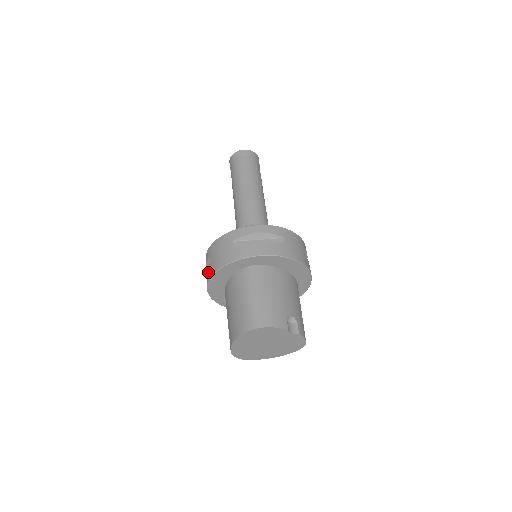
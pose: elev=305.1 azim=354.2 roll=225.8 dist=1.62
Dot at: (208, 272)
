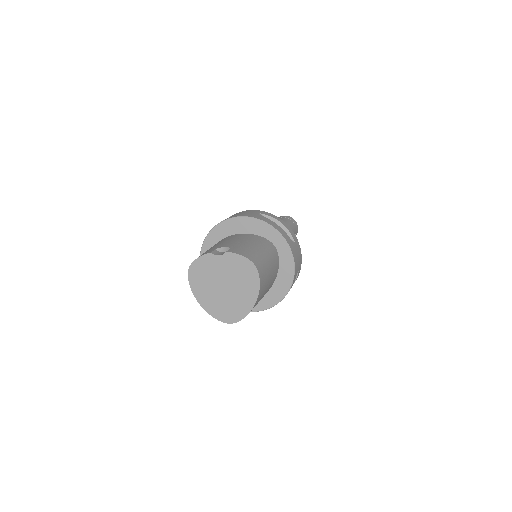
Dot at: occluded
